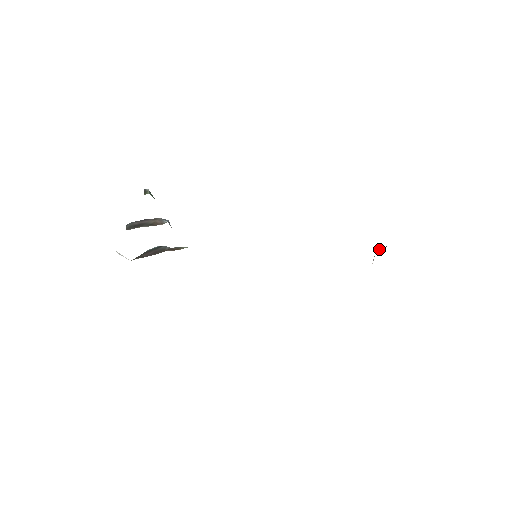
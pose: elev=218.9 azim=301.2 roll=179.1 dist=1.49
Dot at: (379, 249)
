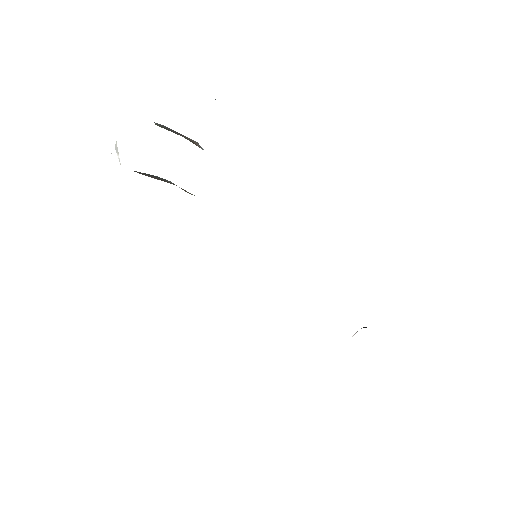
Dot at: (363, 327)
